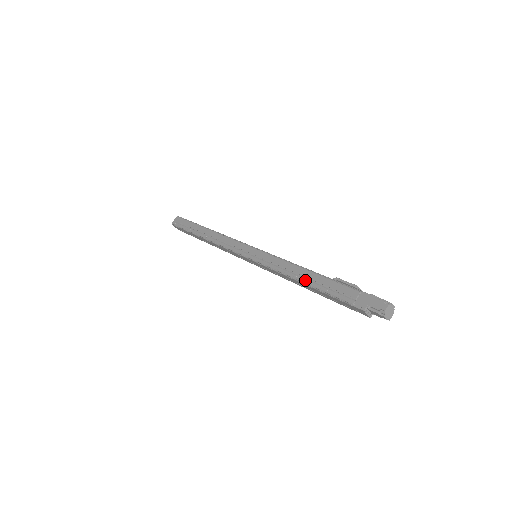
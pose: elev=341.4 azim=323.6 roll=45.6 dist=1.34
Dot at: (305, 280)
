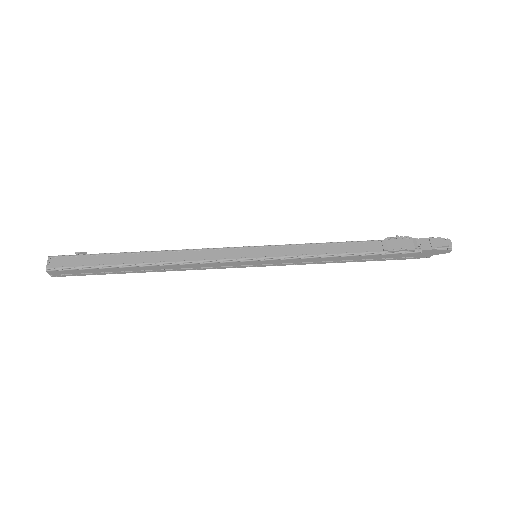
Dot at: (354, 261)
